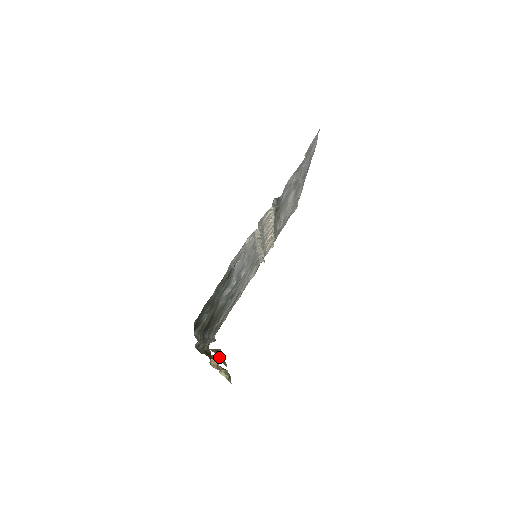
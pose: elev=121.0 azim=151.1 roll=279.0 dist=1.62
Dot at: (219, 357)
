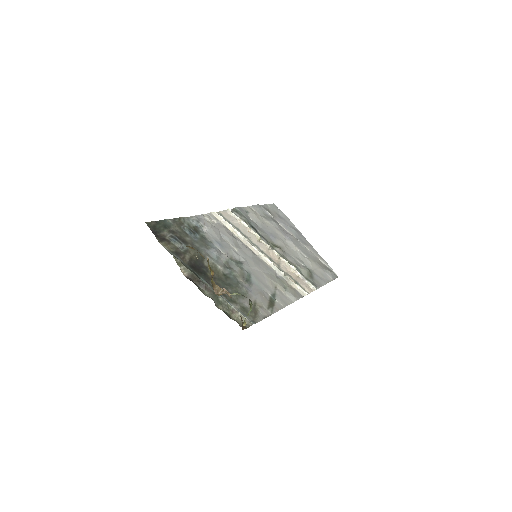
Dot at: occluded
